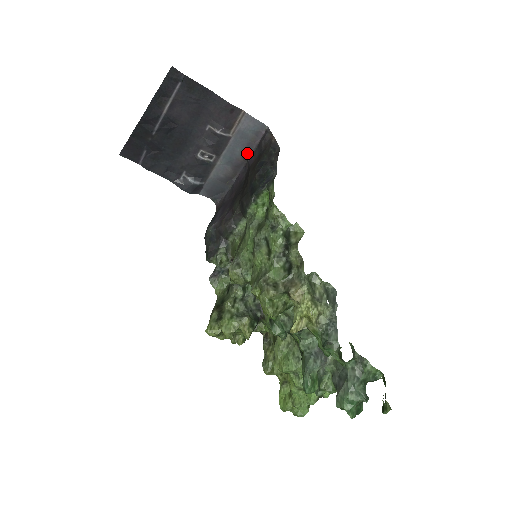
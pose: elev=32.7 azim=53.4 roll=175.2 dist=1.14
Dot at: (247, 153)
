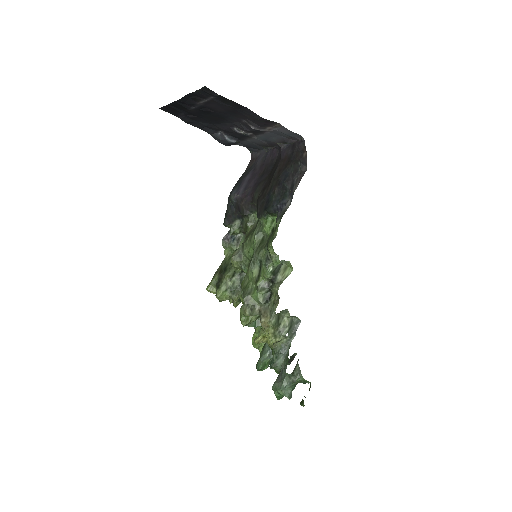
Dot at: (282, 142)
